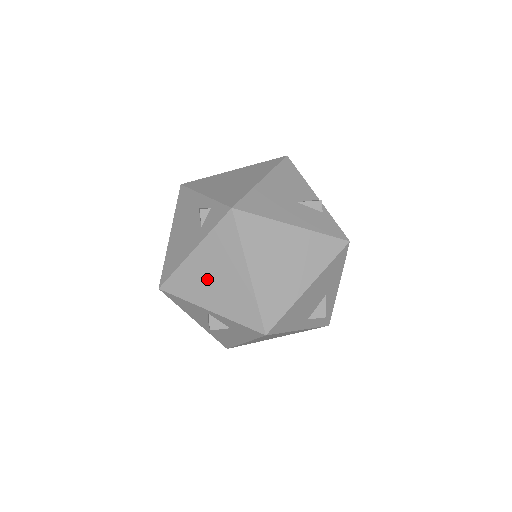
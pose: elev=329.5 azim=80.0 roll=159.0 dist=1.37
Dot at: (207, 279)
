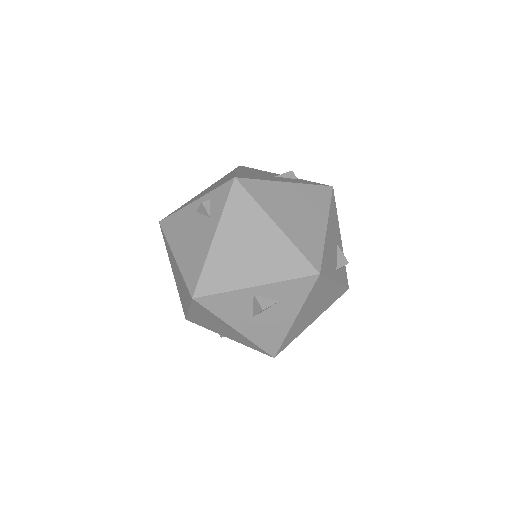
Dot at: (239, 256)
